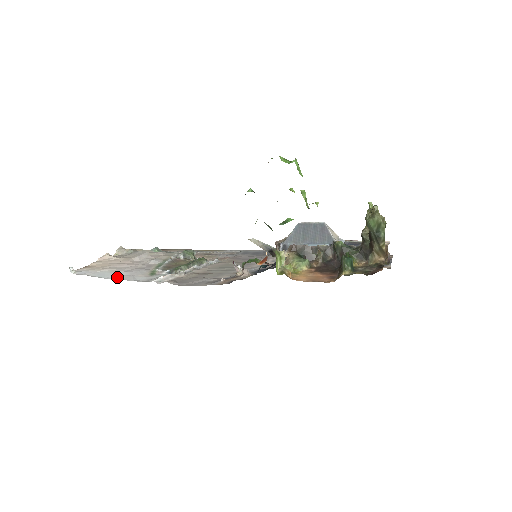
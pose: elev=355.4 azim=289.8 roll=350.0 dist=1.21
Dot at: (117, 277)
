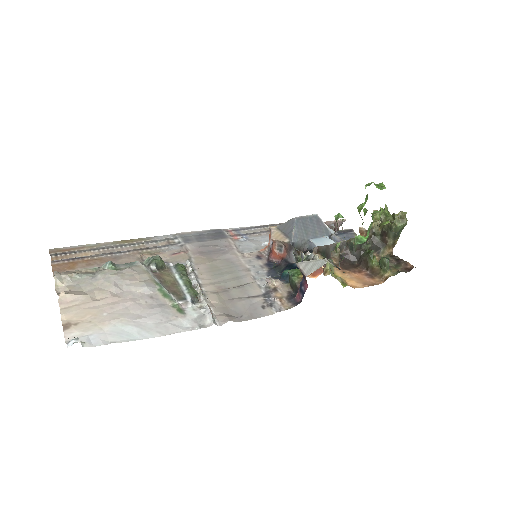
Dot at: (154, 331)
